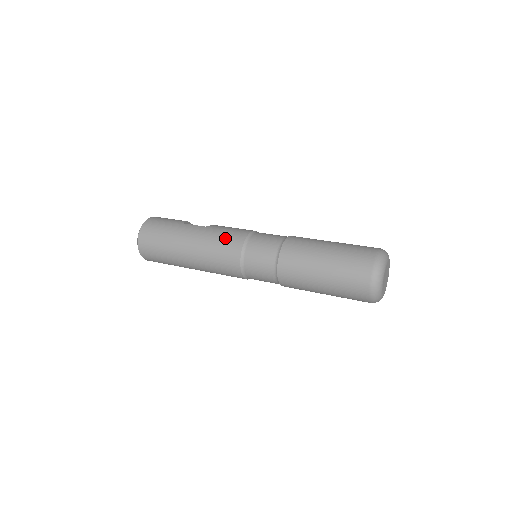
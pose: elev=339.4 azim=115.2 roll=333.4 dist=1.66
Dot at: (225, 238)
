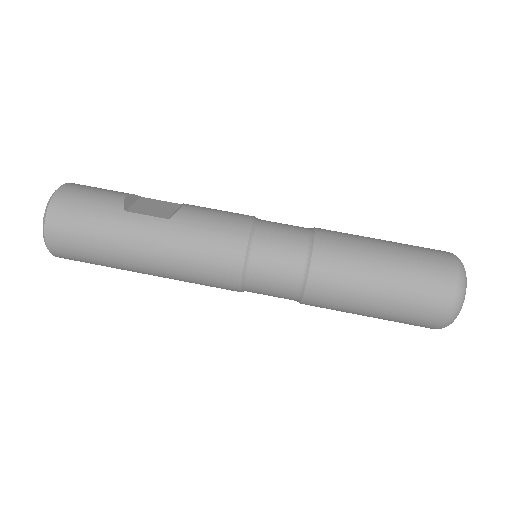
Dot at: (210, 248)
